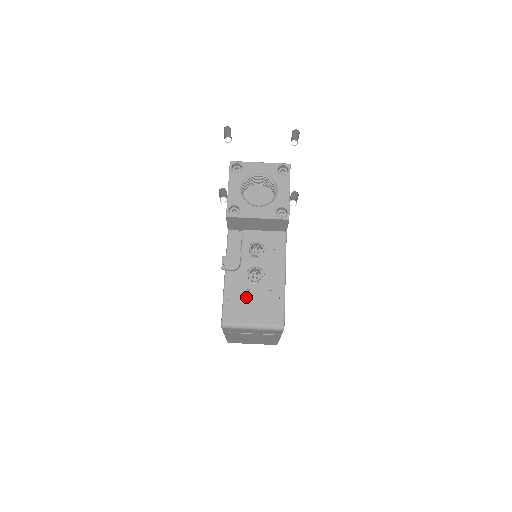
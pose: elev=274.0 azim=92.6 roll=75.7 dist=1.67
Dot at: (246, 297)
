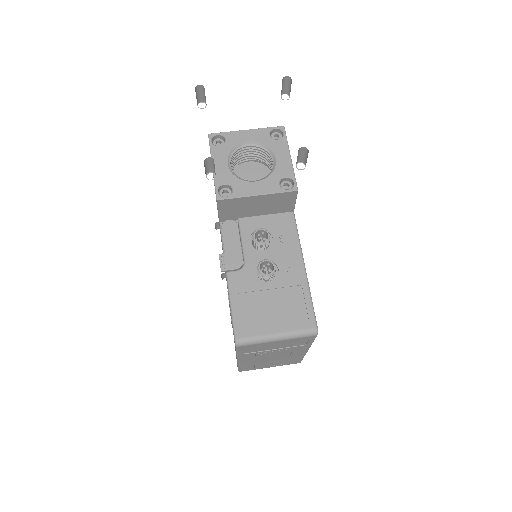
Dot at: (260, 301)
